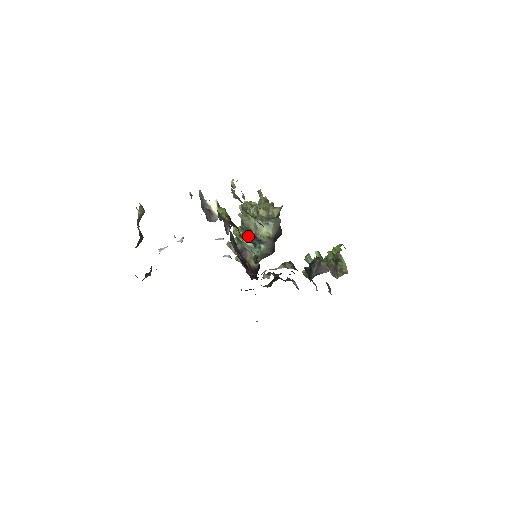
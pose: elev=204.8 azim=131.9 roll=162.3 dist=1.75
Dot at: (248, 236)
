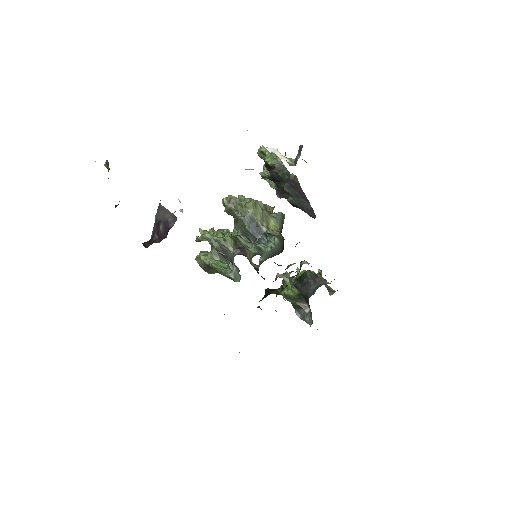
Dot at: (250, 229)
